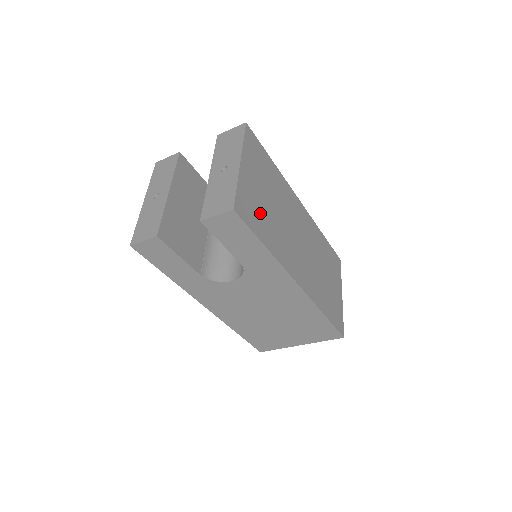
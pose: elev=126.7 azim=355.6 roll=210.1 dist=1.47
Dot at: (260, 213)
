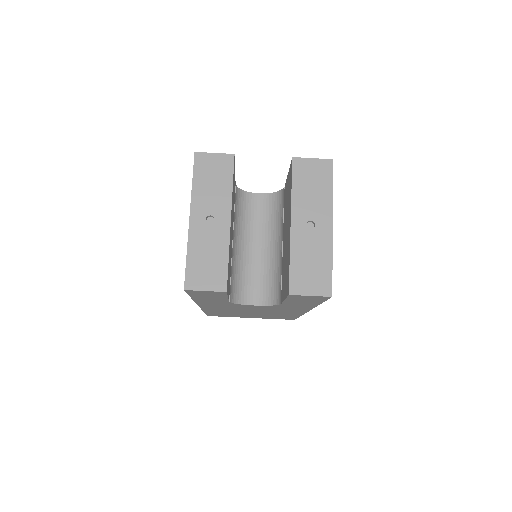
Dot at: occluded
